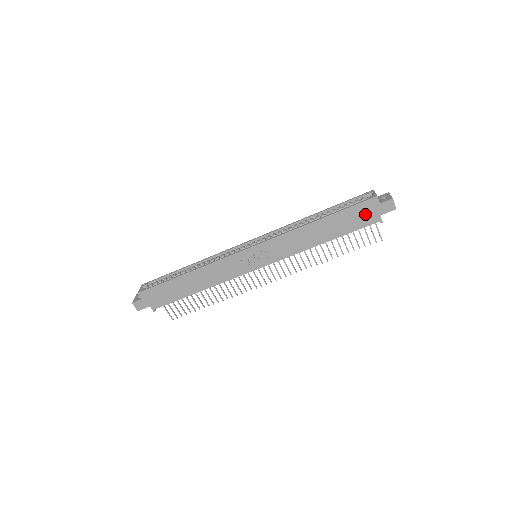
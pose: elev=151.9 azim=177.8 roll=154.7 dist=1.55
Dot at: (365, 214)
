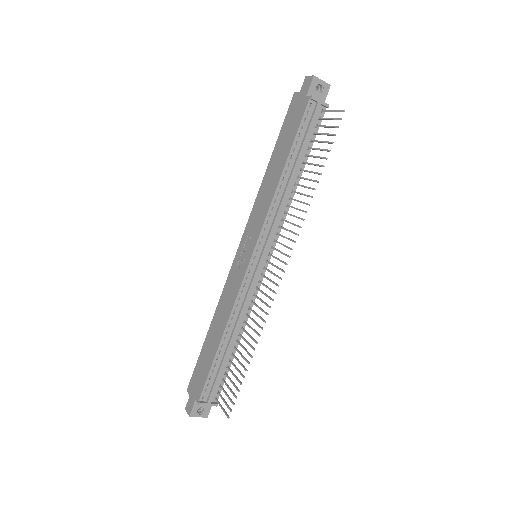
Dot at: (296, 112)
